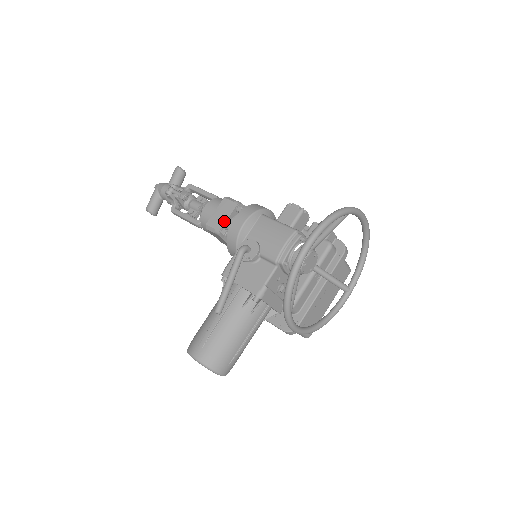
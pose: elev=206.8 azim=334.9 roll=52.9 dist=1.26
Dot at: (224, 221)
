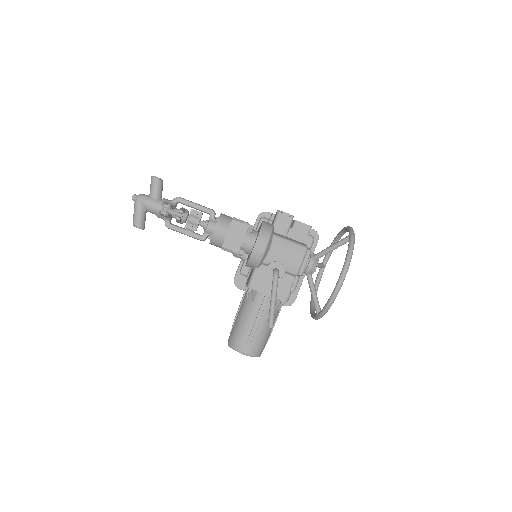
Dot at: (240, 243)
